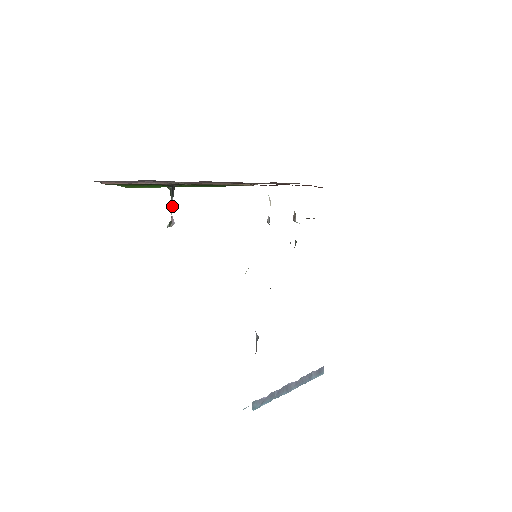
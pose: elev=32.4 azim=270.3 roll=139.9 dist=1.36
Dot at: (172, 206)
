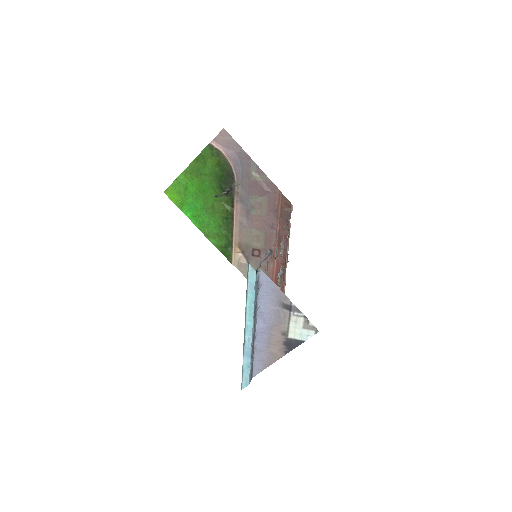
Dot at: (224, 193)
